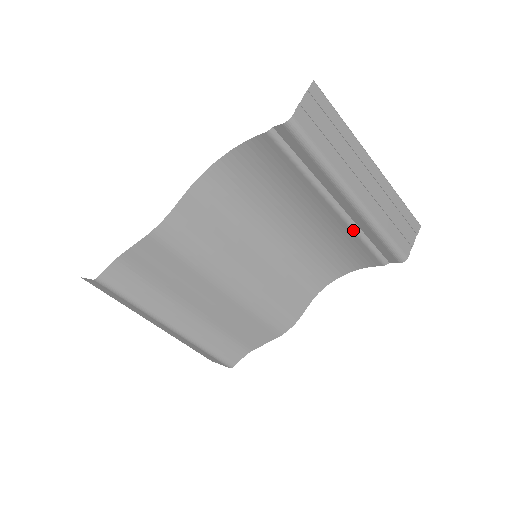
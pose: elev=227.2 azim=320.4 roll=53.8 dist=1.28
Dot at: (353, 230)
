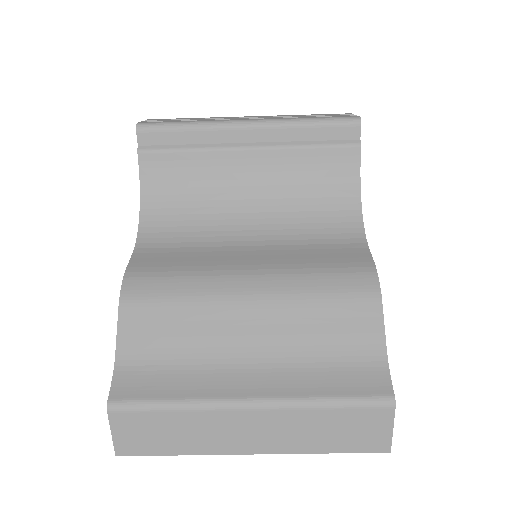
Dot at: (289, 148)
